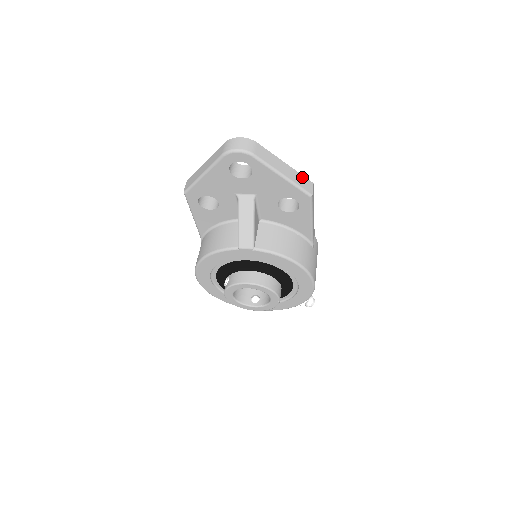
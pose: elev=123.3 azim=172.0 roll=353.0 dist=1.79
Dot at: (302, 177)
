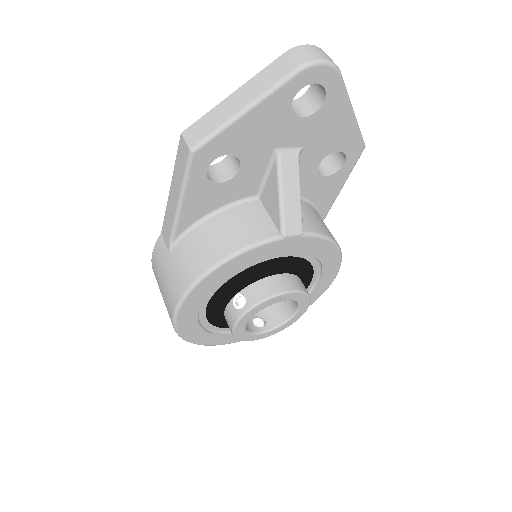
Dot at: occluded
